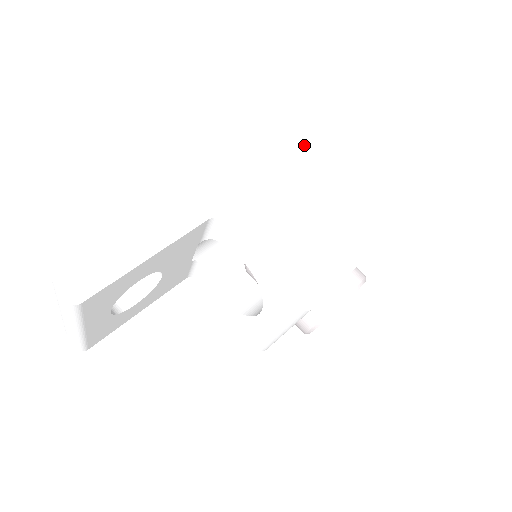
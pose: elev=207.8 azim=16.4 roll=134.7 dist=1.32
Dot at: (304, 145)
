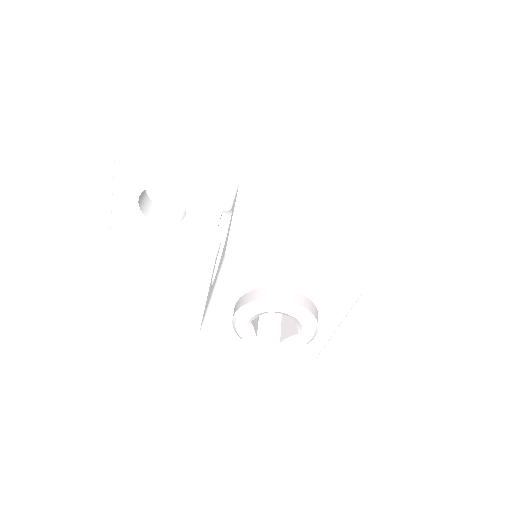
Dot at: (355, 211)
